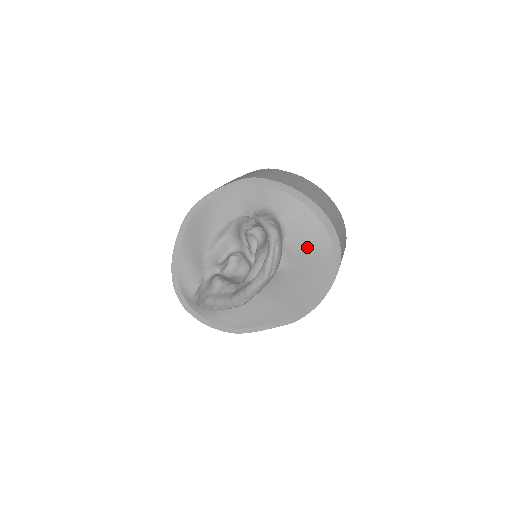
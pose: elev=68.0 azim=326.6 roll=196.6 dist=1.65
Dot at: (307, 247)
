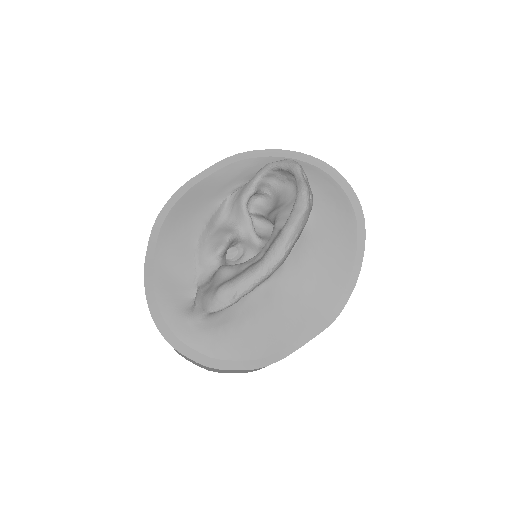
Dot at: (324, 202)
